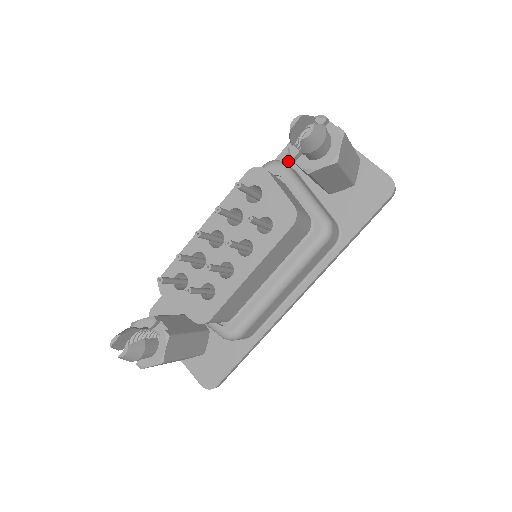
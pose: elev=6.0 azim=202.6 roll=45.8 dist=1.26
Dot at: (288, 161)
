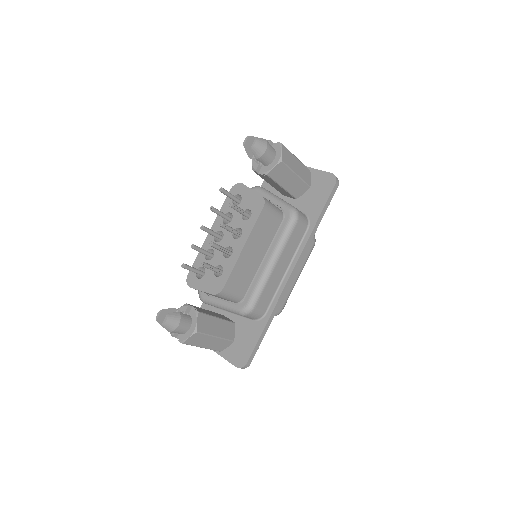
Dot at: occluded
